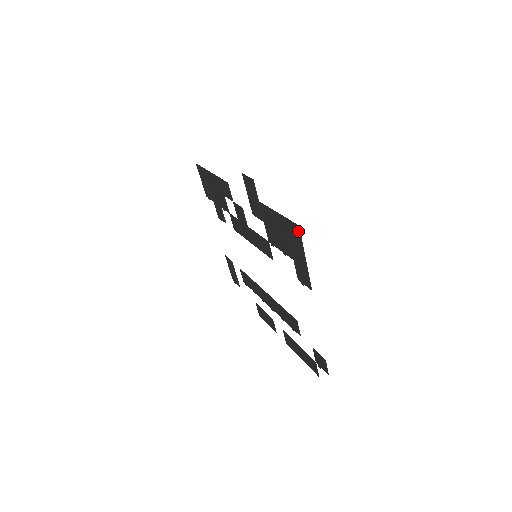
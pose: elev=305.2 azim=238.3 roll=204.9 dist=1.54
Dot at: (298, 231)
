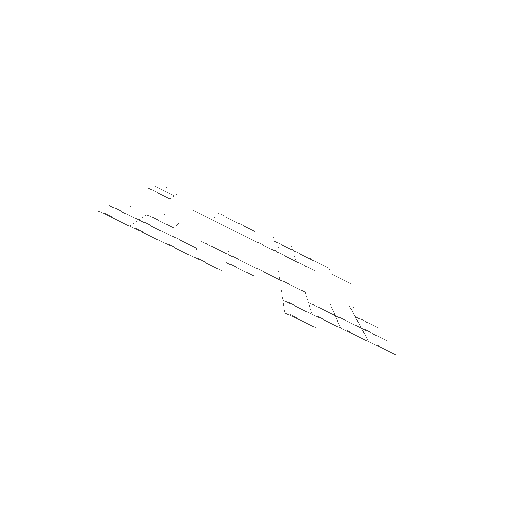
Dot at: occluded
